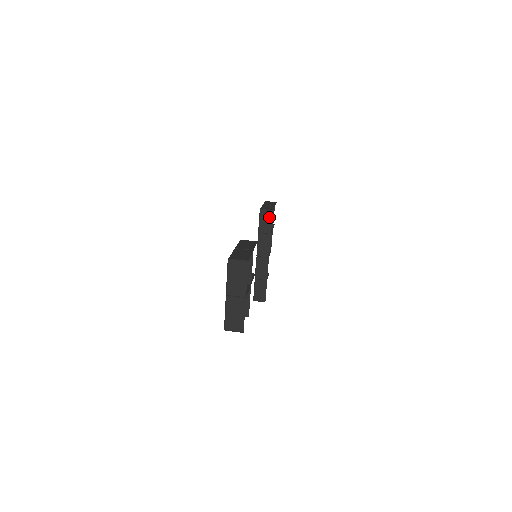
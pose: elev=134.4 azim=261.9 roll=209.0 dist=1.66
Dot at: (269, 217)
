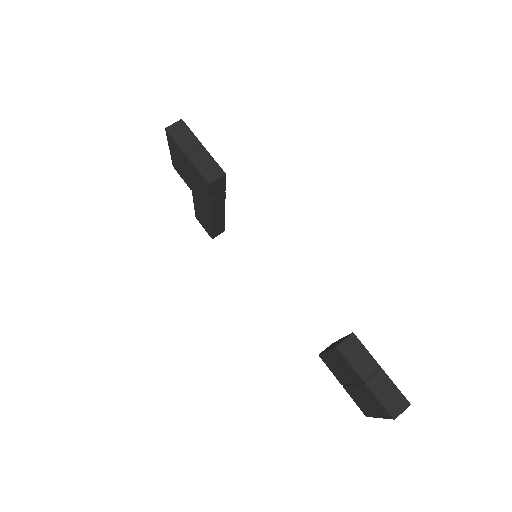
Dot at: (222, 182)
